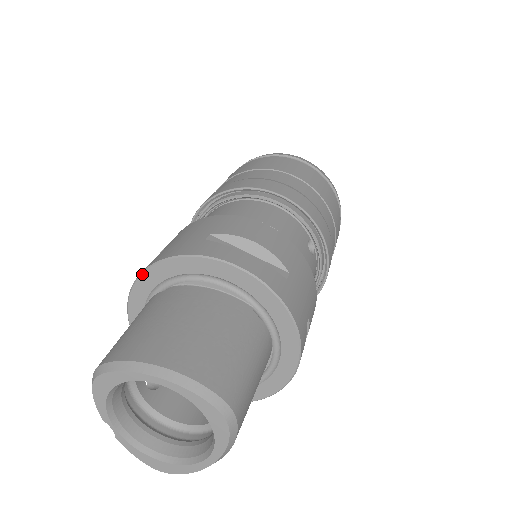
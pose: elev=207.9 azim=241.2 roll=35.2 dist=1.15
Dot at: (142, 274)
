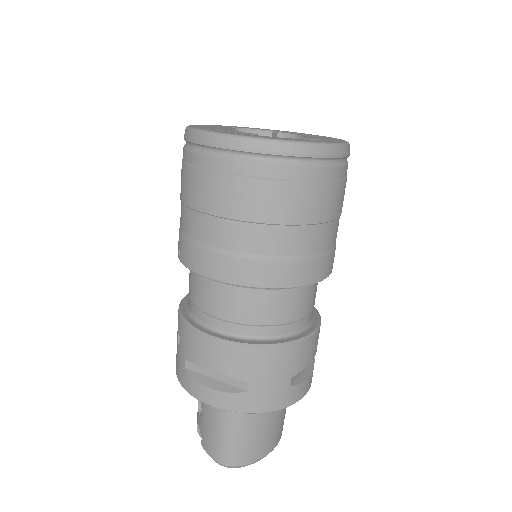
Dot at: occluded
